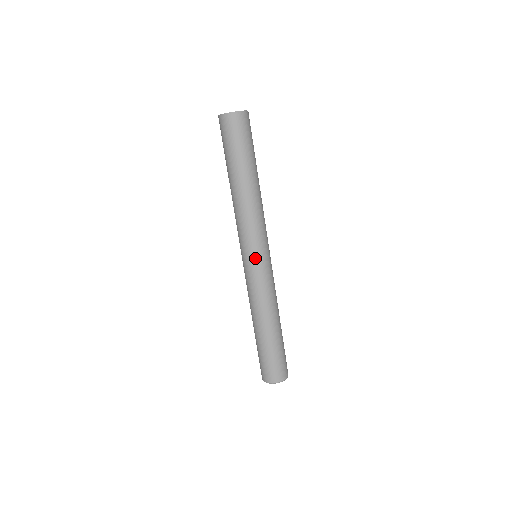
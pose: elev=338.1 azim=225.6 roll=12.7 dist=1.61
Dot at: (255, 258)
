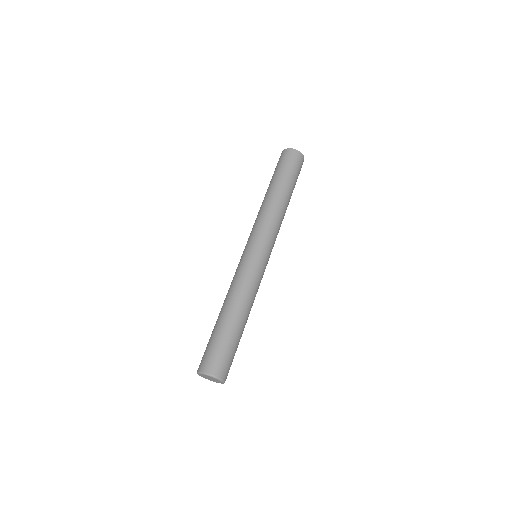
Dot at: (264, 252)
